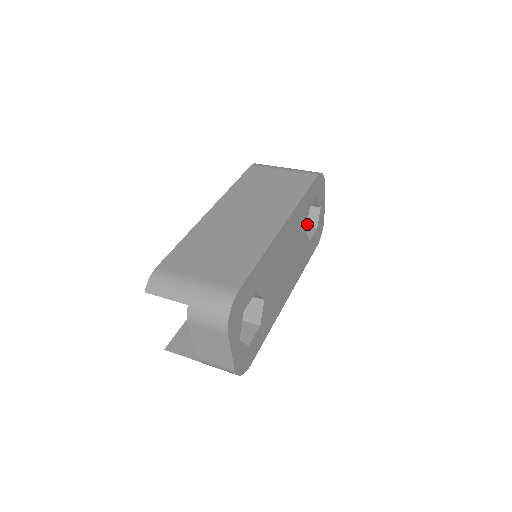
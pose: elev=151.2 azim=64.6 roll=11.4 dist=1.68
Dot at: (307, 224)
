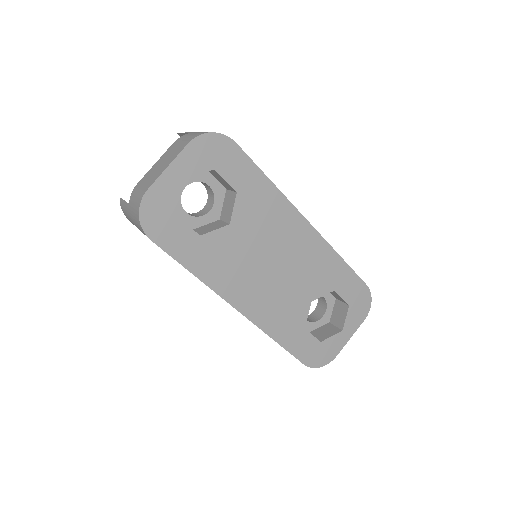
Dot at: (316, 335)
